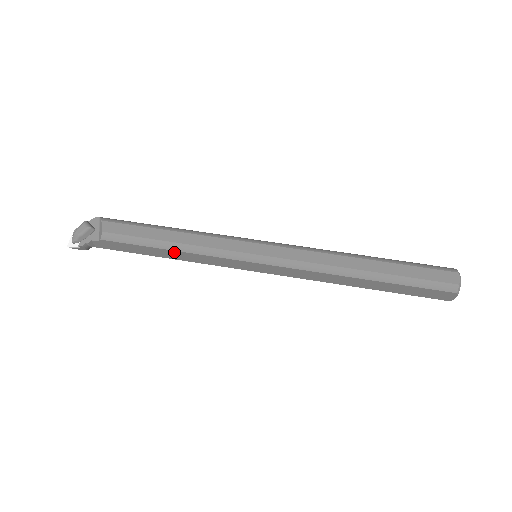
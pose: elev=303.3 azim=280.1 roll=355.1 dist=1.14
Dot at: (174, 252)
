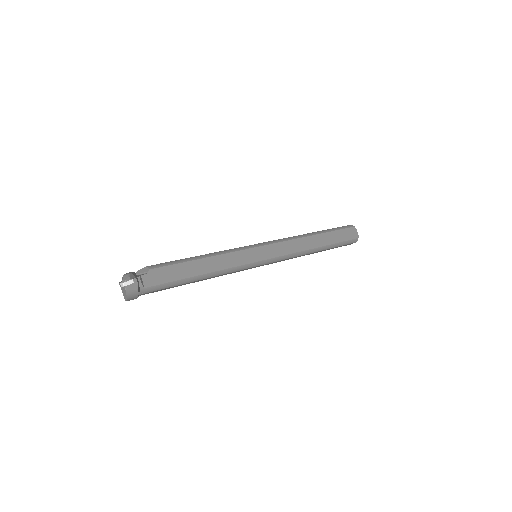
Dot at: (208, 260)
